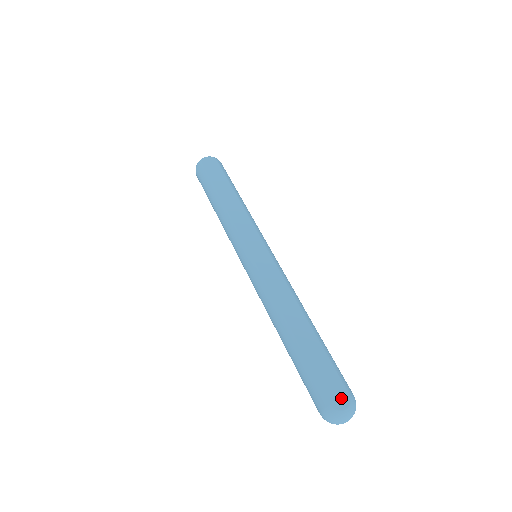
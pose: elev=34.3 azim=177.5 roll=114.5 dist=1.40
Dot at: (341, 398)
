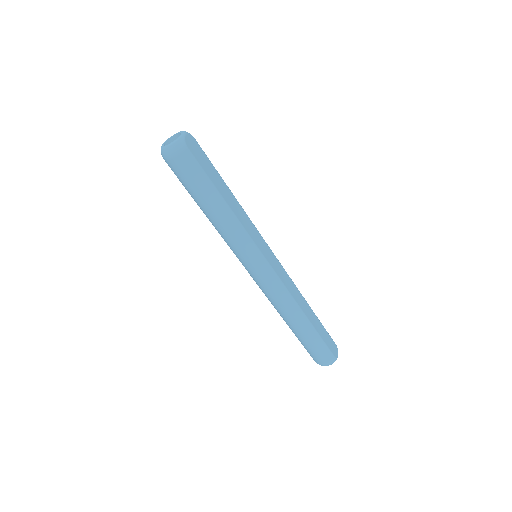
Dot at: (335, 349)
